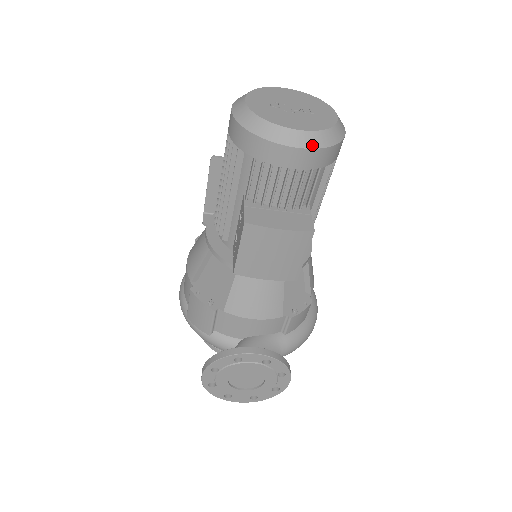
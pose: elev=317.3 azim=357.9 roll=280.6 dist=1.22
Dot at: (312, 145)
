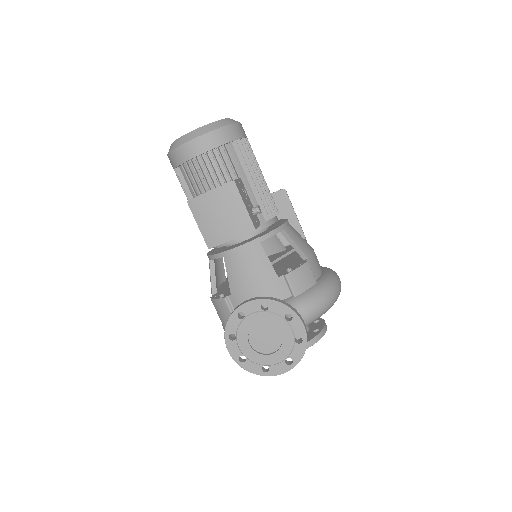
Dot at: (204, 132)
